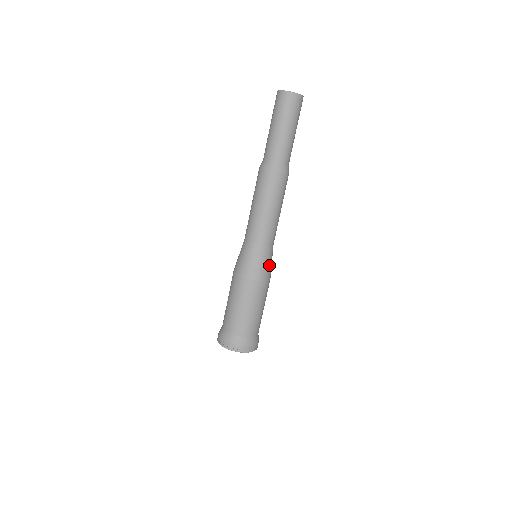
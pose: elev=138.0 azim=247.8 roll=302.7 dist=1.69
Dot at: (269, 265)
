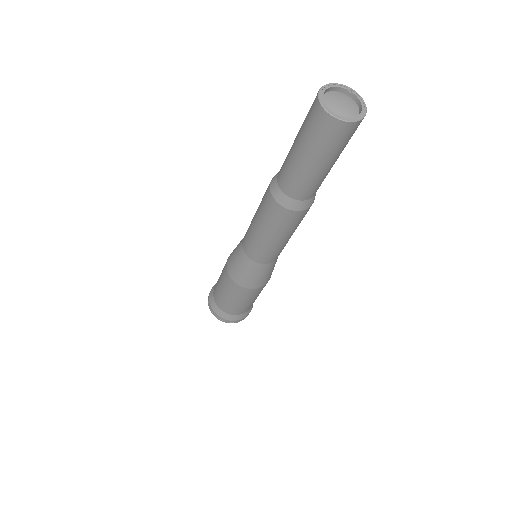
Dot at: (270, 273)
